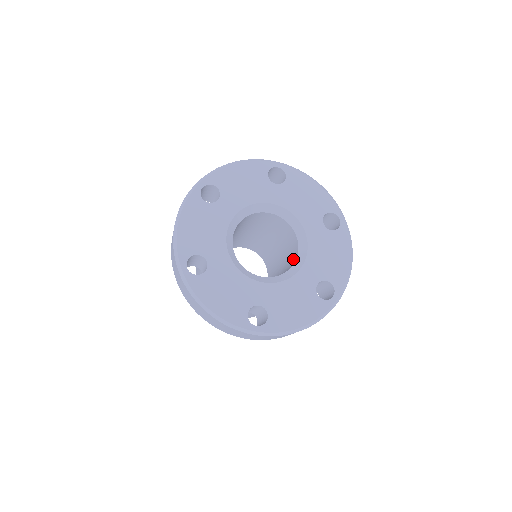
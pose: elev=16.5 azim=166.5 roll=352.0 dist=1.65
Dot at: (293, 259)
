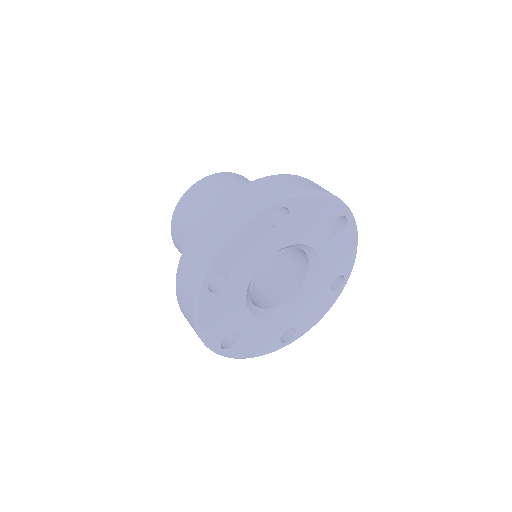
Dot at: (301, 263)
